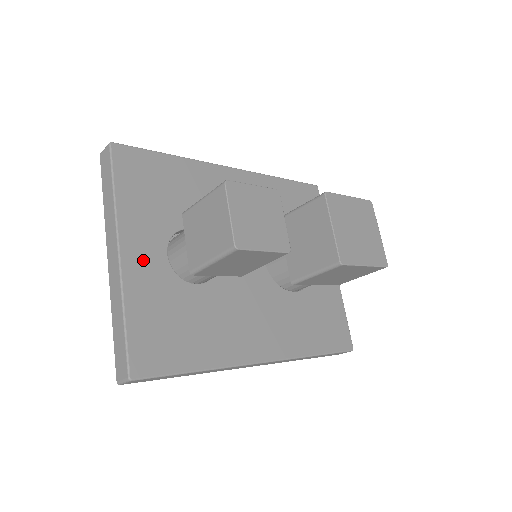
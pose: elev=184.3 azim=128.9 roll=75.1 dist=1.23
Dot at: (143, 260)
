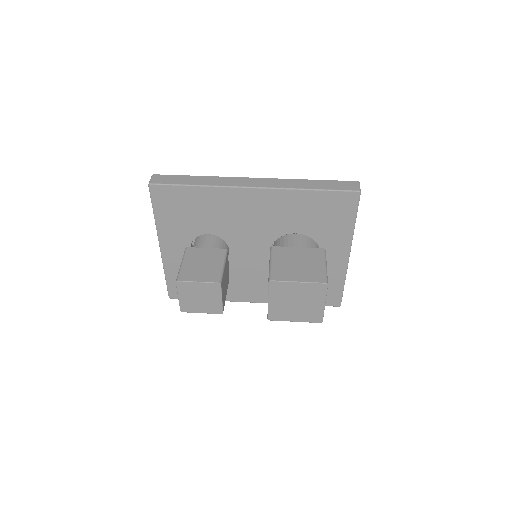
Dot at: (175, 251)
